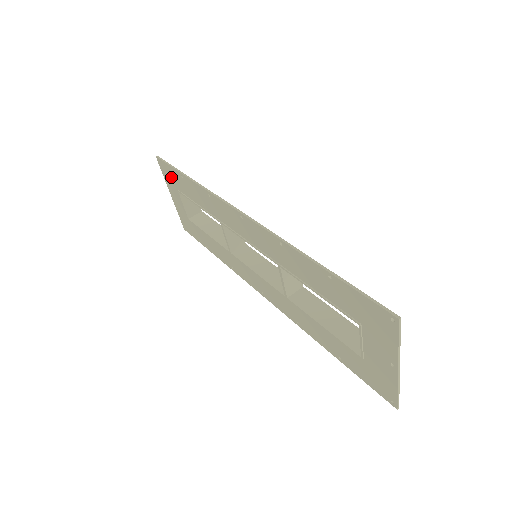
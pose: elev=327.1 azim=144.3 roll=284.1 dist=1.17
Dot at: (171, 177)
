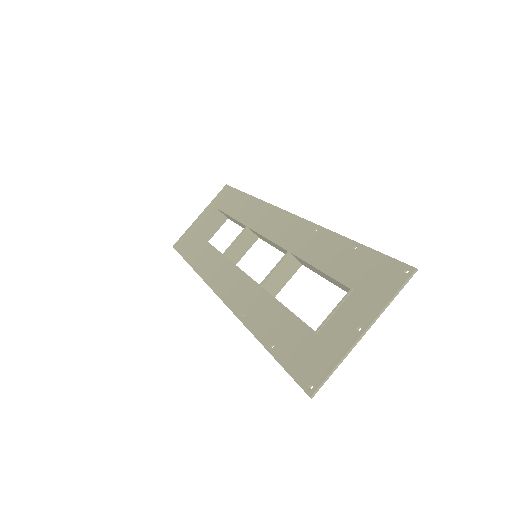
Dot at: (224, 198)
